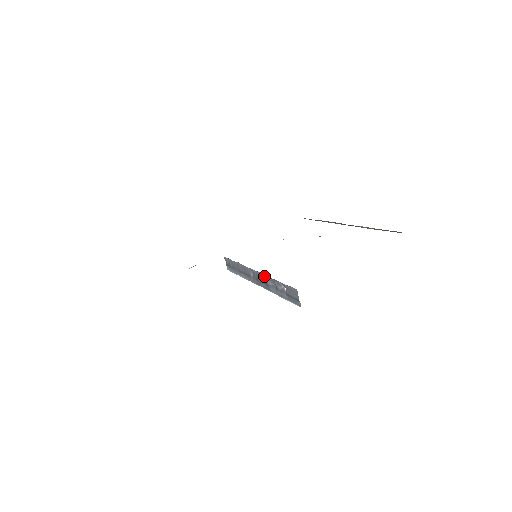
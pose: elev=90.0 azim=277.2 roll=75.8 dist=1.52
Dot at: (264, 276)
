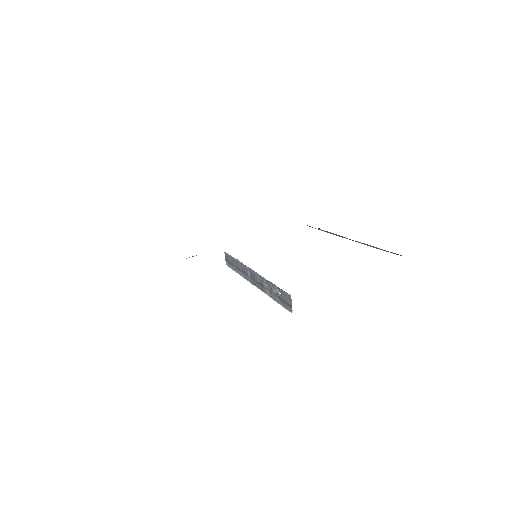
Dot at: (261, 277)
